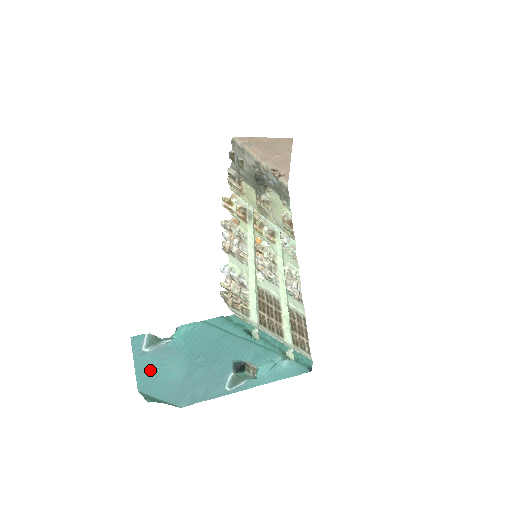
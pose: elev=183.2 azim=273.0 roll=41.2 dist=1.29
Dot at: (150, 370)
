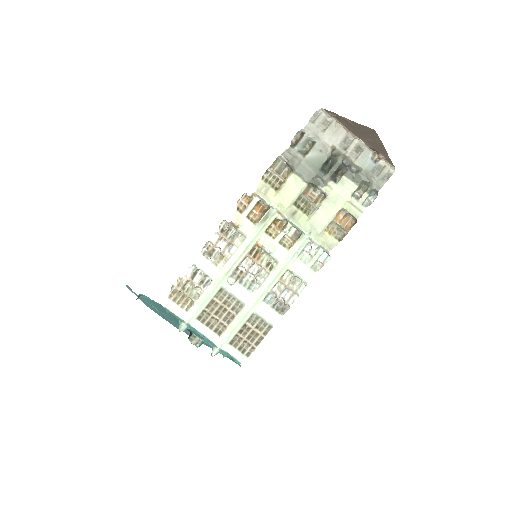
Dot at: (145, 302)
